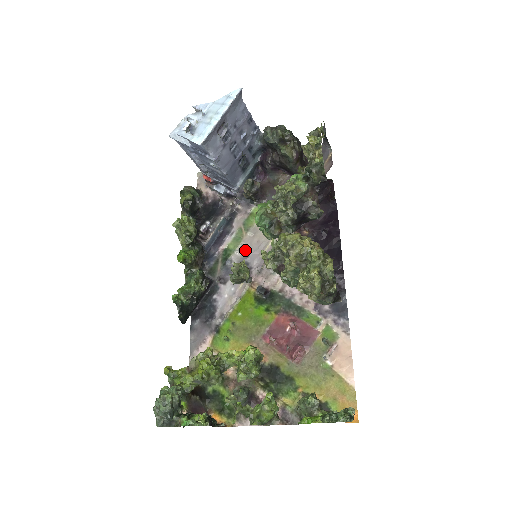
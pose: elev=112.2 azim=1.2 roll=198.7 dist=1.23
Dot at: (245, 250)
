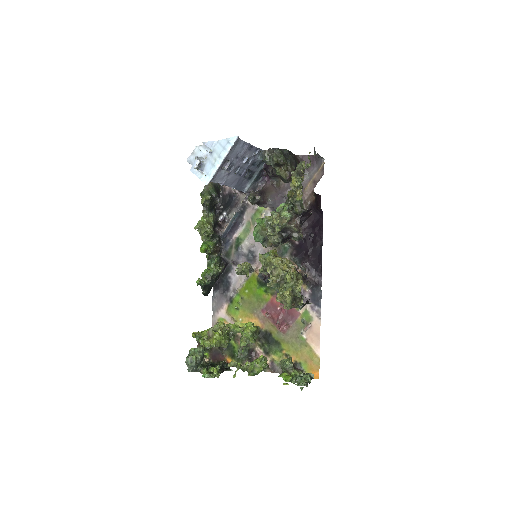
Dot at: (252, 241)
